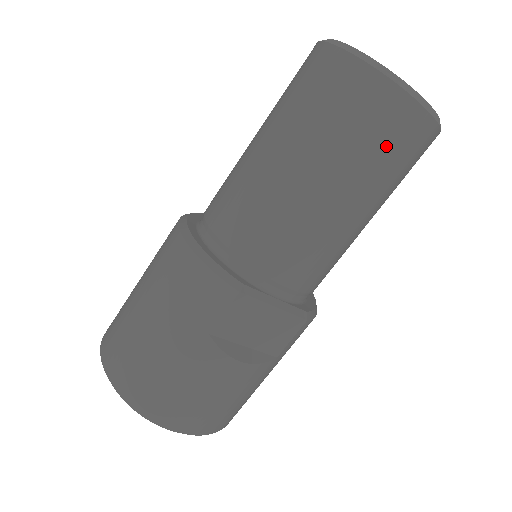
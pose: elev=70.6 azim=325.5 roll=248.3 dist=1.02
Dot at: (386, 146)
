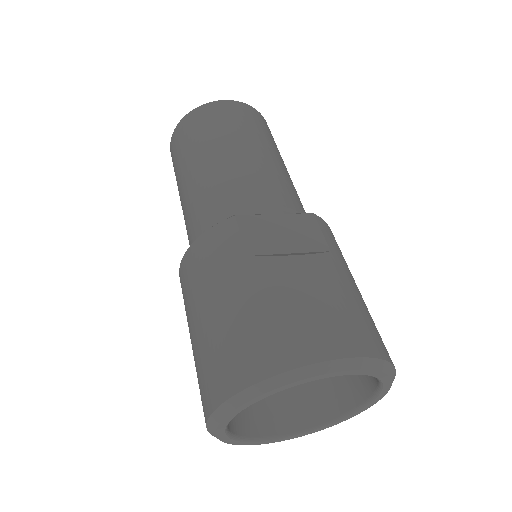
Dot at: (232, 119)
